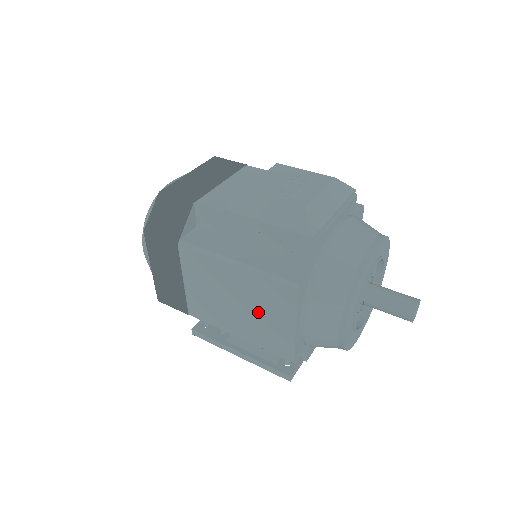
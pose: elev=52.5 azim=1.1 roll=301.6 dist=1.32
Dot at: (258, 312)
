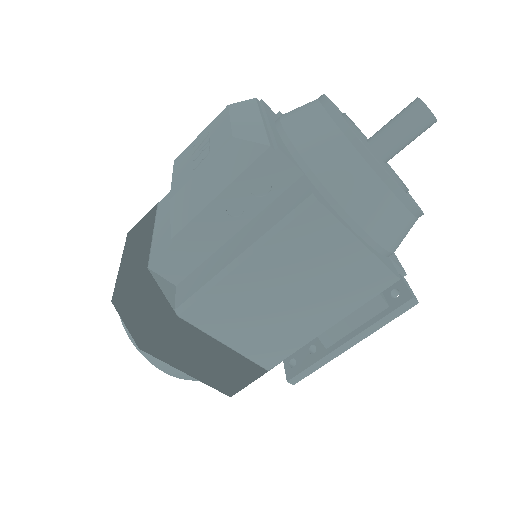
Dot at: (314, 277)
